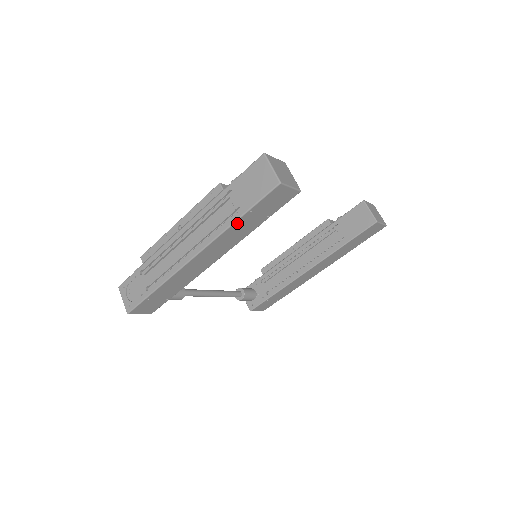
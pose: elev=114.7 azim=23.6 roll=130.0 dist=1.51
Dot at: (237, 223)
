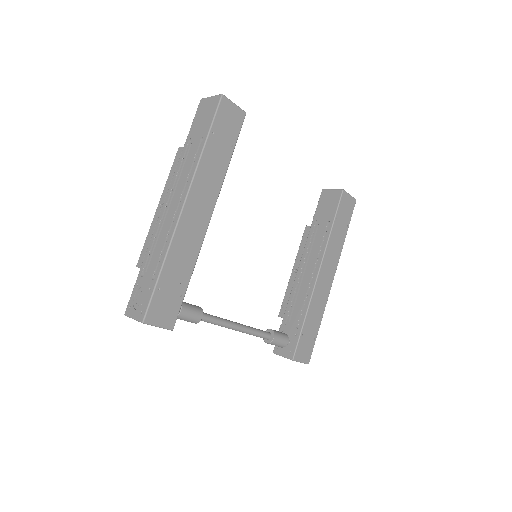
Dot at: (206, 150)
